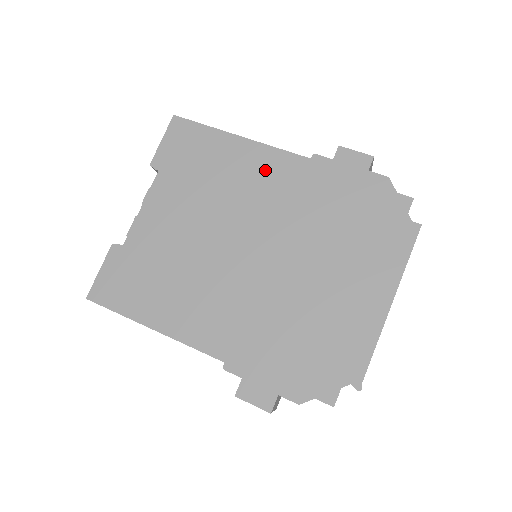
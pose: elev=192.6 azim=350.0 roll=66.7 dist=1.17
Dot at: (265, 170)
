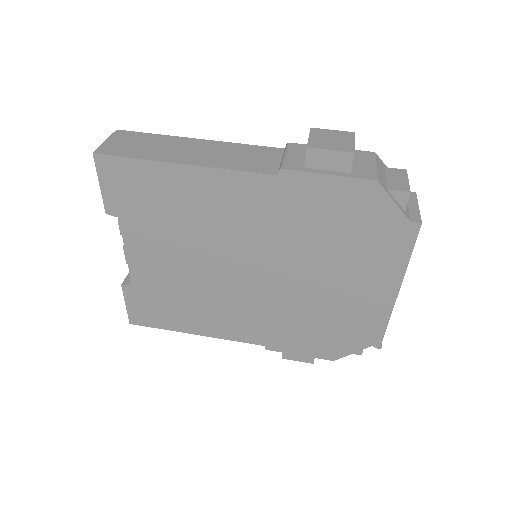
Dot at: (231, 197)
